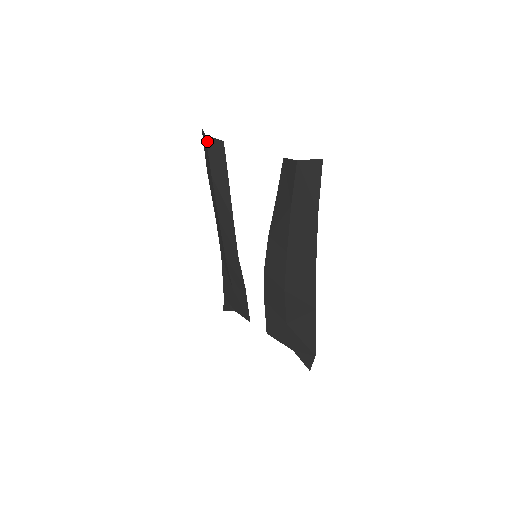
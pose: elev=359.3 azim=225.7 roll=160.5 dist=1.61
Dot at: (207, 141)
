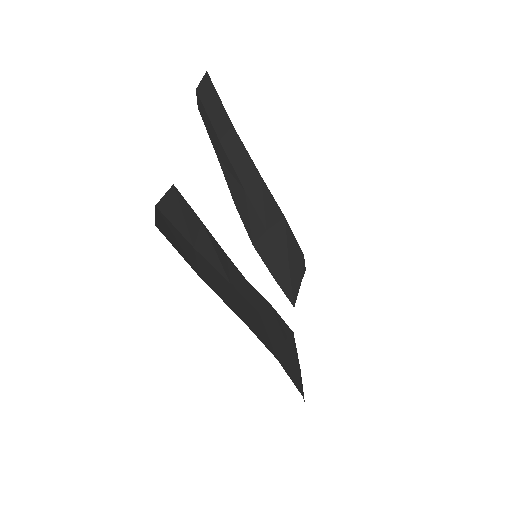
Dot at: occluded
